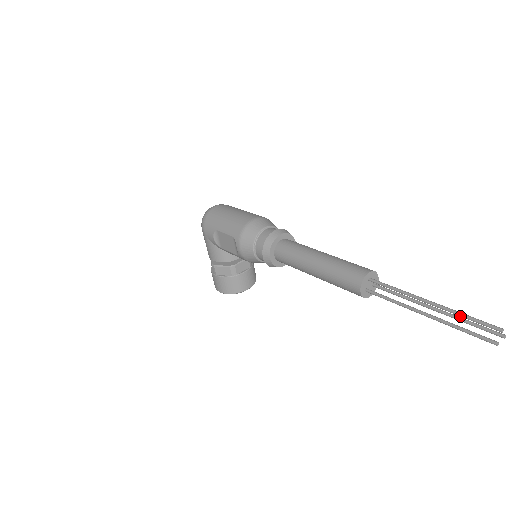
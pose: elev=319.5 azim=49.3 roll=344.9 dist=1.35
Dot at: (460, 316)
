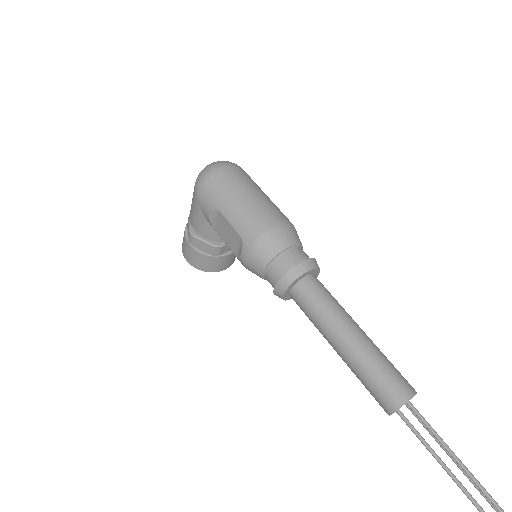
Dot at: out of frame
